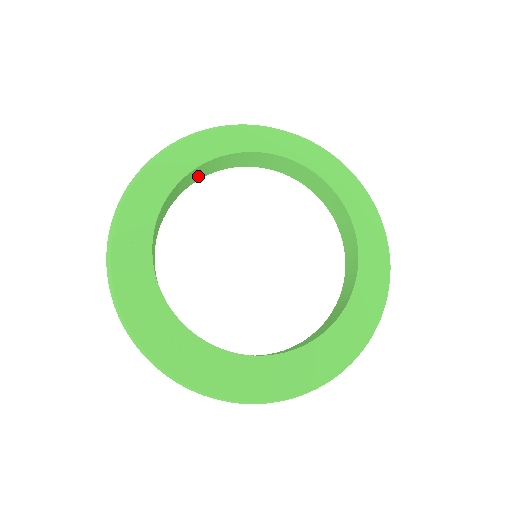
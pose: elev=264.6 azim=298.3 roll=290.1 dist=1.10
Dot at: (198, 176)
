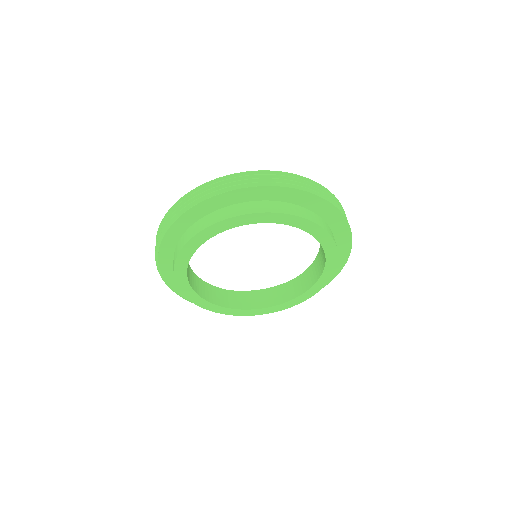
Dot at: occluded
